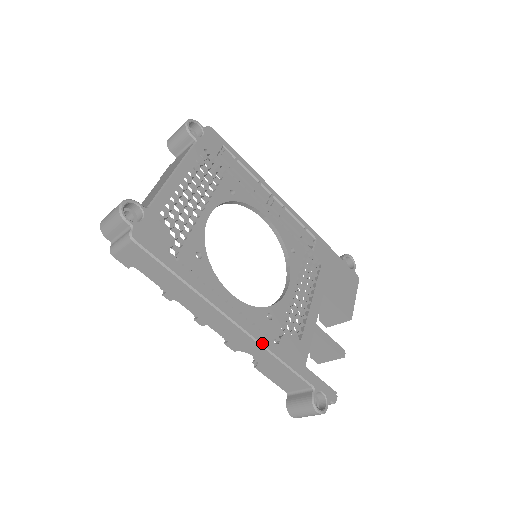
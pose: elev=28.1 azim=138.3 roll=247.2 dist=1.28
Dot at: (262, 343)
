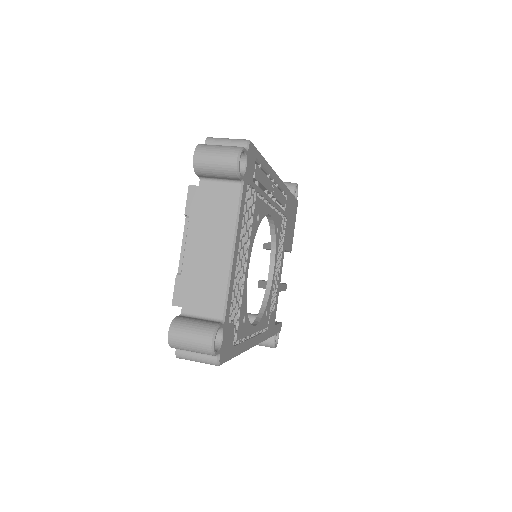
Dot at: (263, 340)
